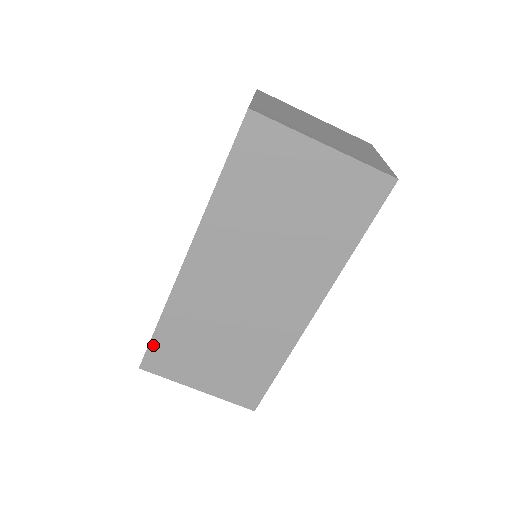
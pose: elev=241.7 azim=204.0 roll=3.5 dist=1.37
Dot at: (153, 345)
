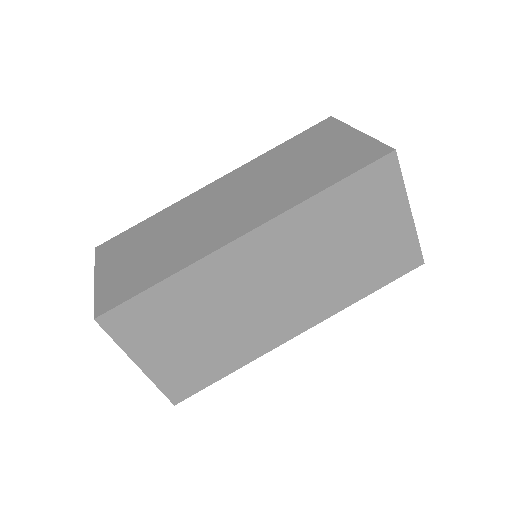
Dot at: (135, 301)
